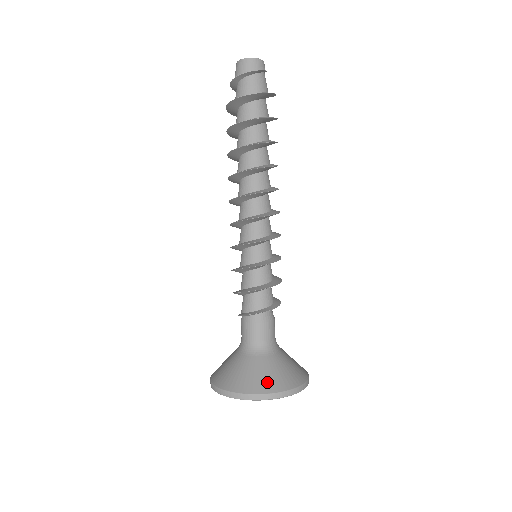
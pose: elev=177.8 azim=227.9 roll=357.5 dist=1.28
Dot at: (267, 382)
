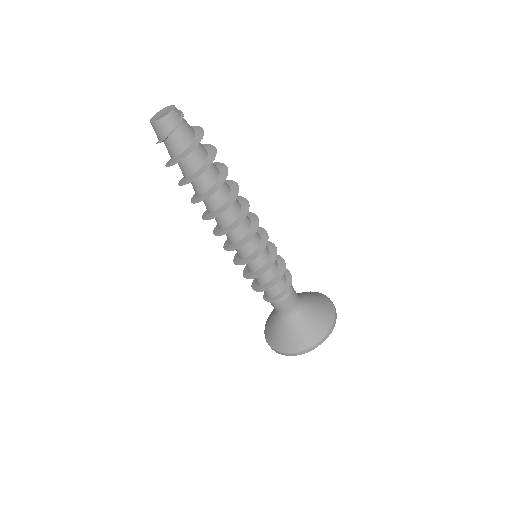
Dot at: (313, 334)
